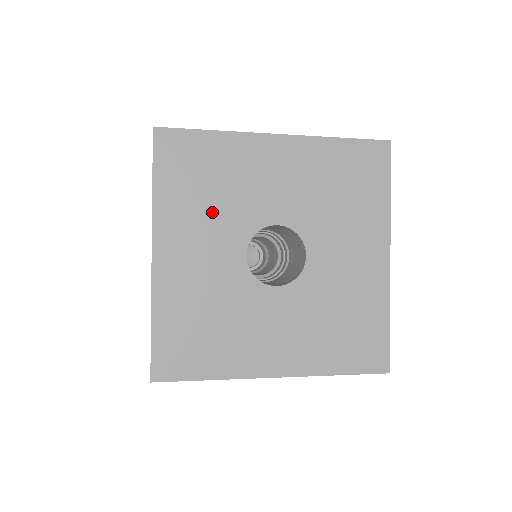
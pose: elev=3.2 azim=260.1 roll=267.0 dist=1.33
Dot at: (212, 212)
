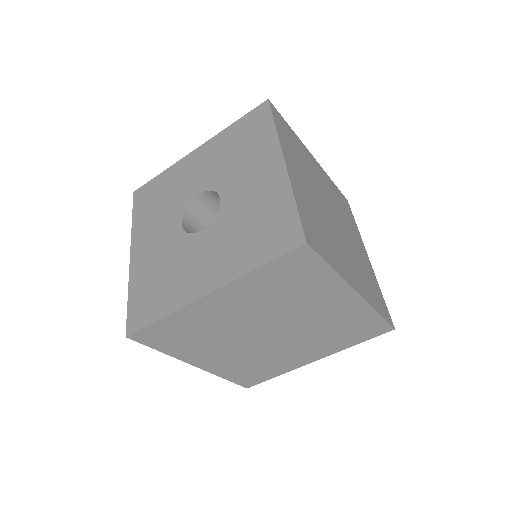
Dot at: (162, 212)
